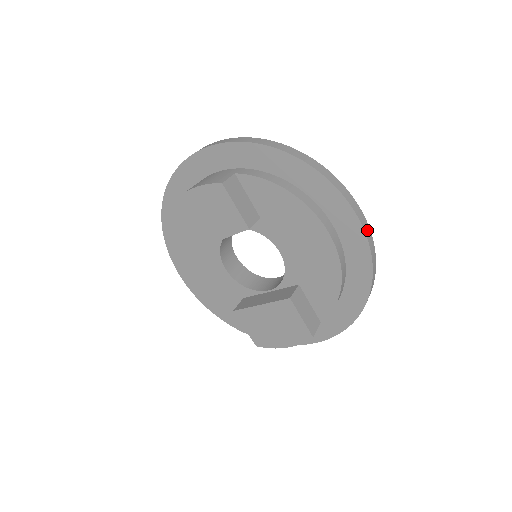
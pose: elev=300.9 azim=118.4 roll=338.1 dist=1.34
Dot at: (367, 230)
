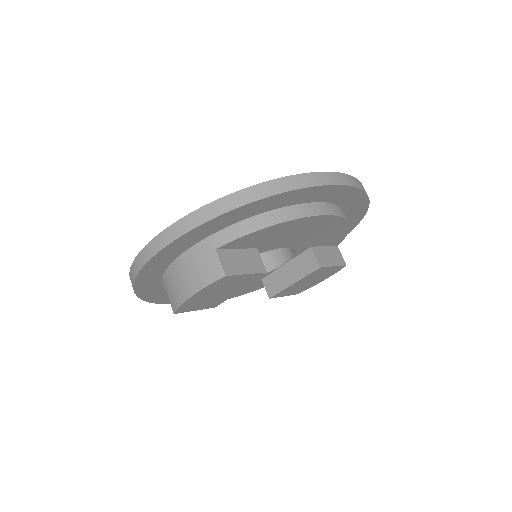
Dot at: (353, 181)
